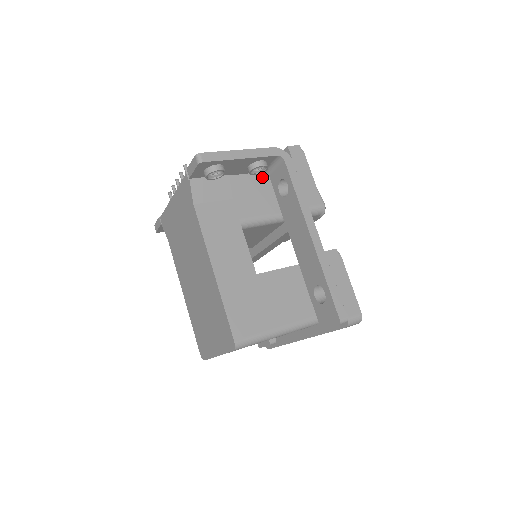
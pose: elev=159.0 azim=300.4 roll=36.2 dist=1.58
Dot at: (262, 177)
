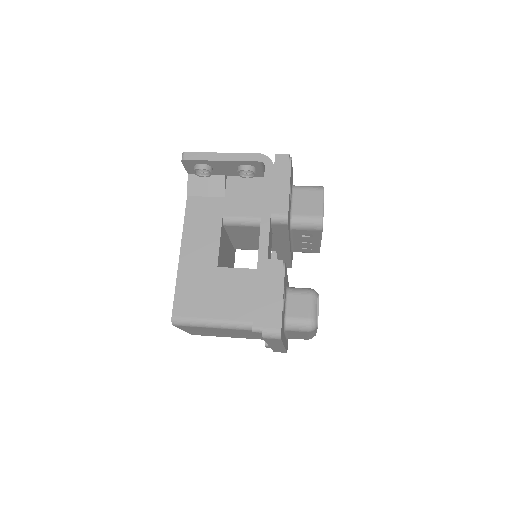
Dot at: (263, 182)
